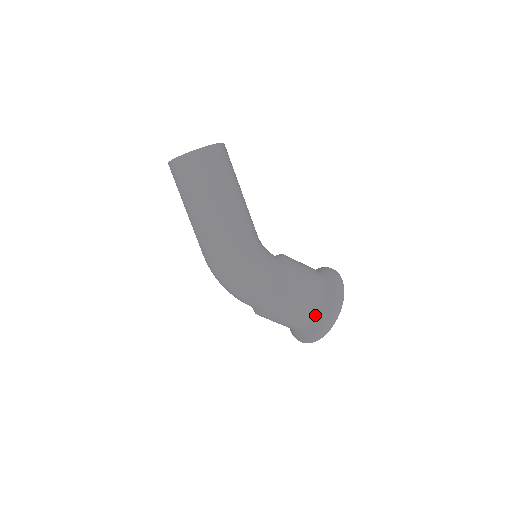
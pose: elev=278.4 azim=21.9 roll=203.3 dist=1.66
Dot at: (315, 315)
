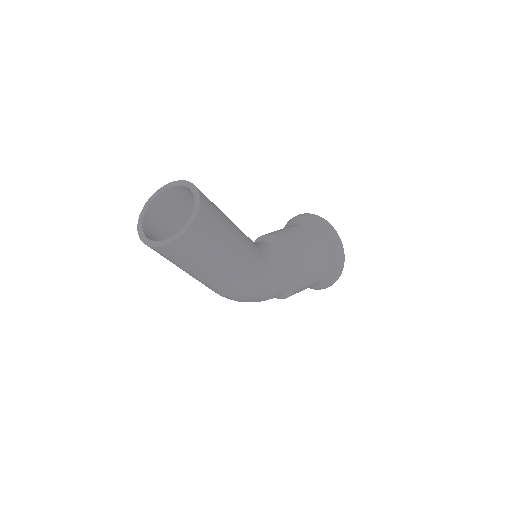
Dot at: (323, 278)
